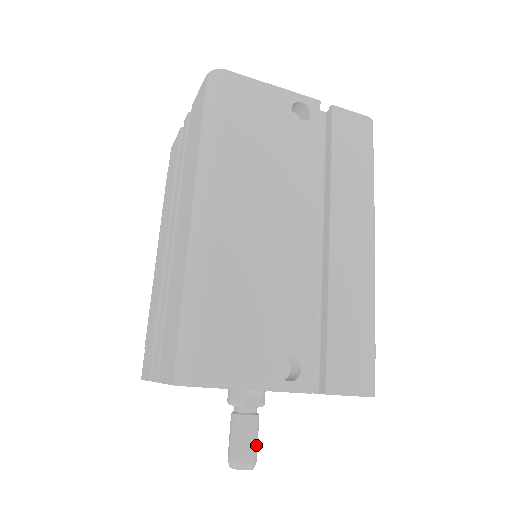
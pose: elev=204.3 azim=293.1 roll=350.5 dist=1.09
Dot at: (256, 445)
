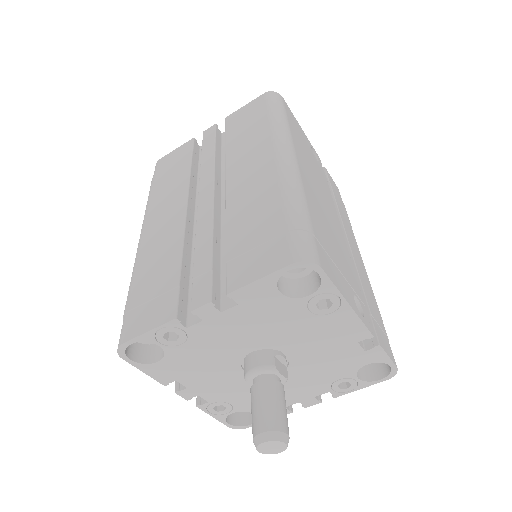
Dot at: (287, 421)
